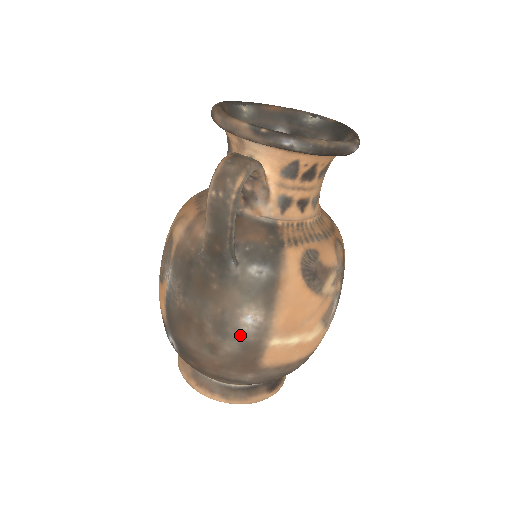
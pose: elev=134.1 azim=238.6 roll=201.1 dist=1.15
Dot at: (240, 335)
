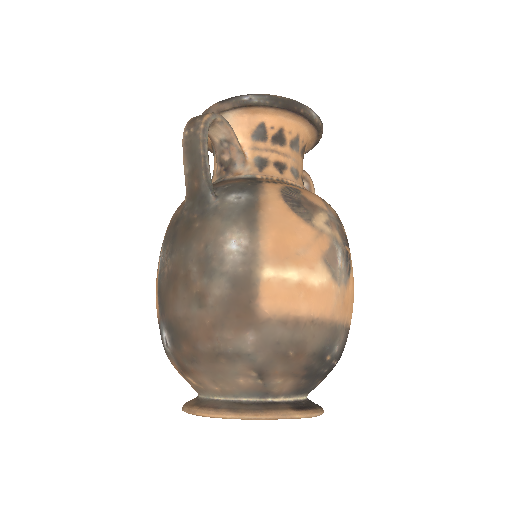
Dot at: (227, 267)
